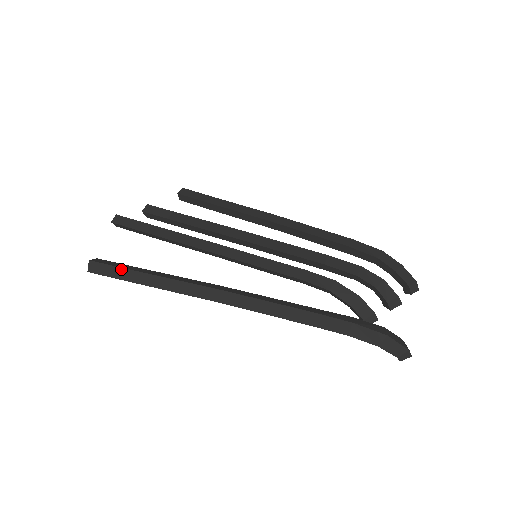
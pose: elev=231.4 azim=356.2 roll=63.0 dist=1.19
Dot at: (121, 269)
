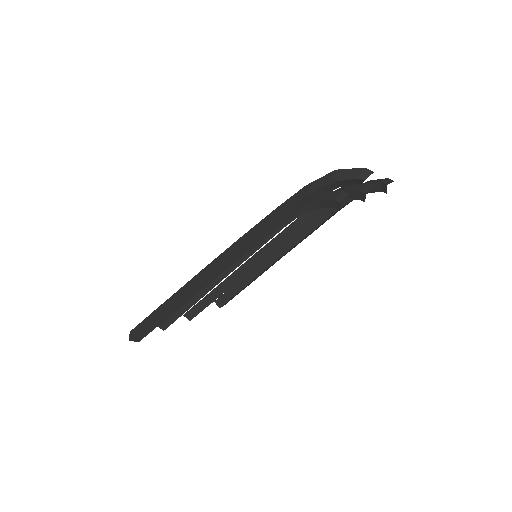
Dot at: (150, 316)
